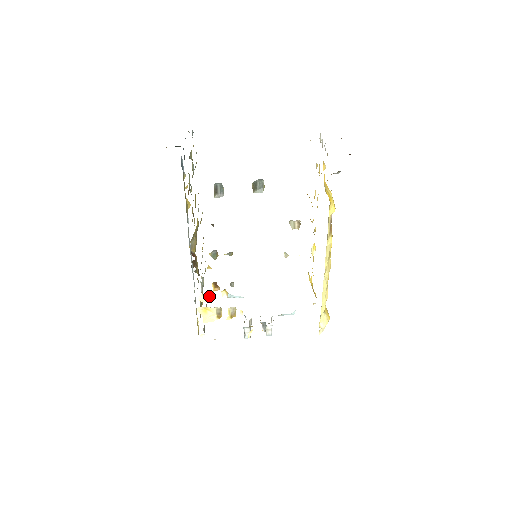
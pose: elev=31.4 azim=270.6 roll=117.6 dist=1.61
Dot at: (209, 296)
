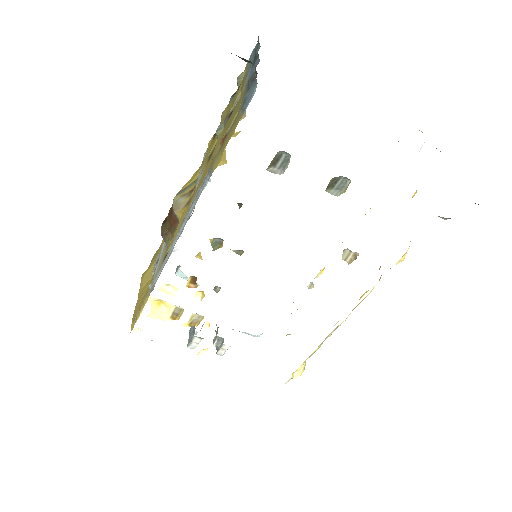
Dot at: (176, 289)
